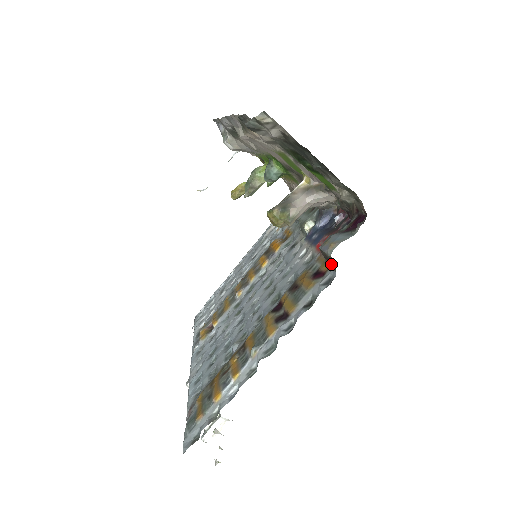
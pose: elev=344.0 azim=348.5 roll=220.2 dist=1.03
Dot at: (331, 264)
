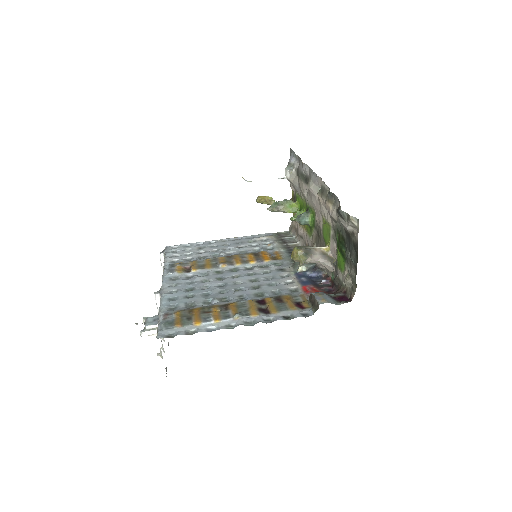
Dot at: (313, 307)
